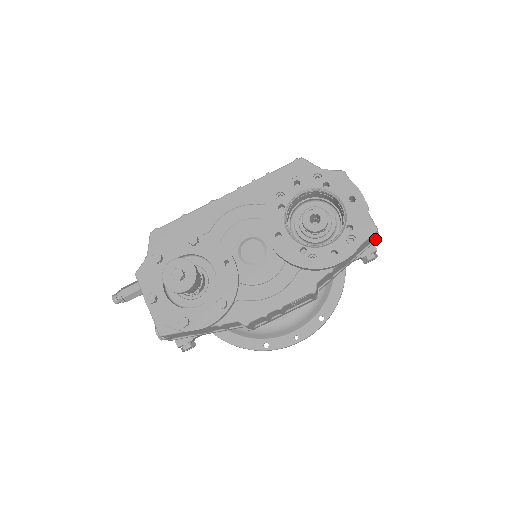
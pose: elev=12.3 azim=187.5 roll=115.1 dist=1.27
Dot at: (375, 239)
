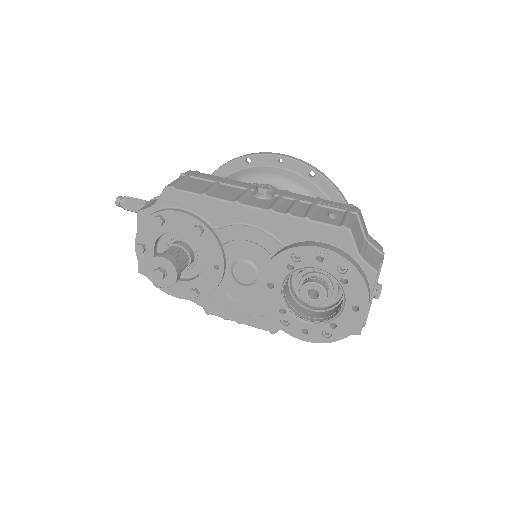
Dot at: occluded
